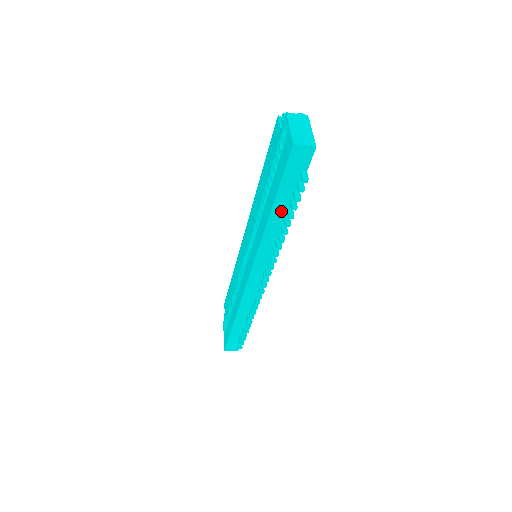
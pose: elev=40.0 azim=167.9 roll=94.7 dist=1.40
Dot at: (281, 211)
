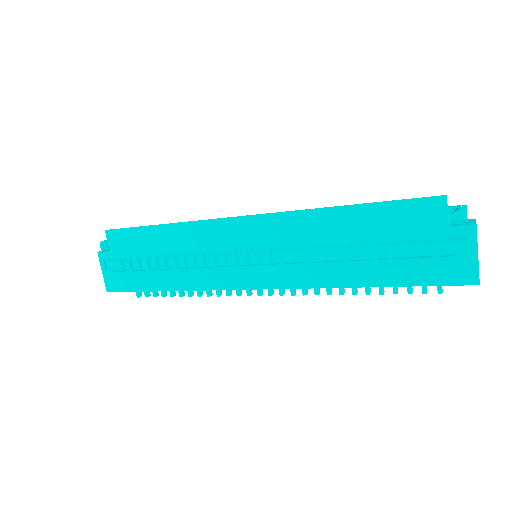
Dot at: occluded
